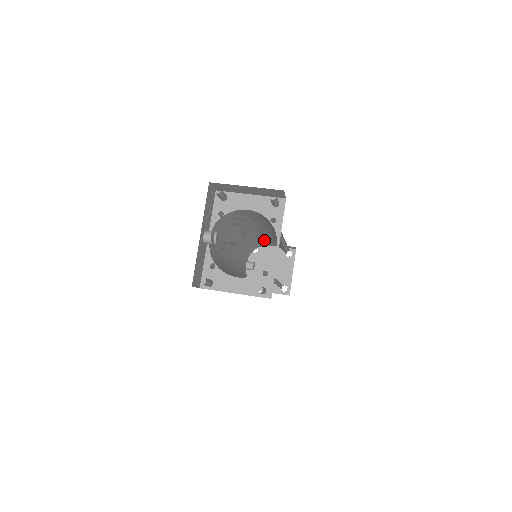
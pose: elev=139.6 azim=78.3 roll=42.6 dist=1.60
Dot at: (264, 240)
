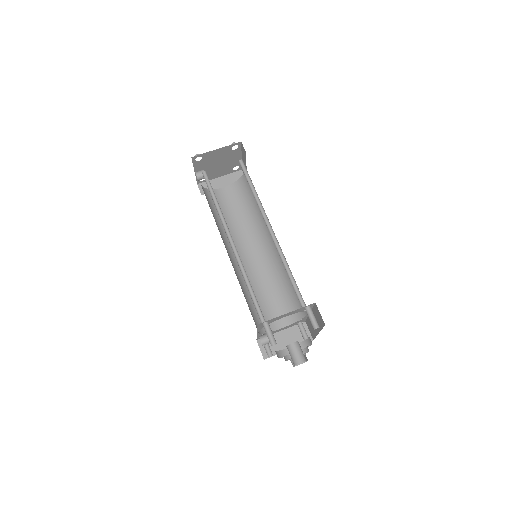
Dot at: occluded
